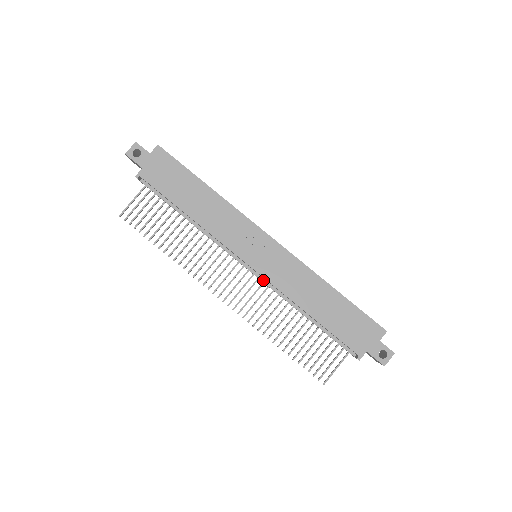
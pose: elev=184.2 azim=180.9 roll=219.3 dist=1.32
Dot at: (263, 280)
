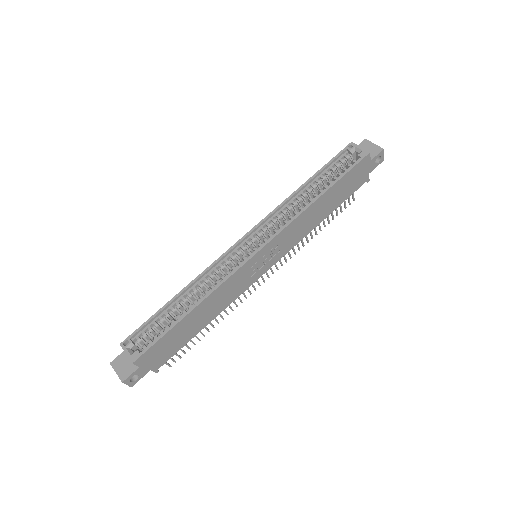
Dot at: occluded
